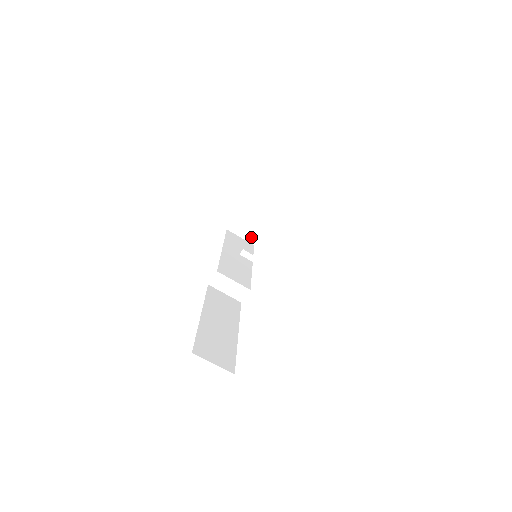
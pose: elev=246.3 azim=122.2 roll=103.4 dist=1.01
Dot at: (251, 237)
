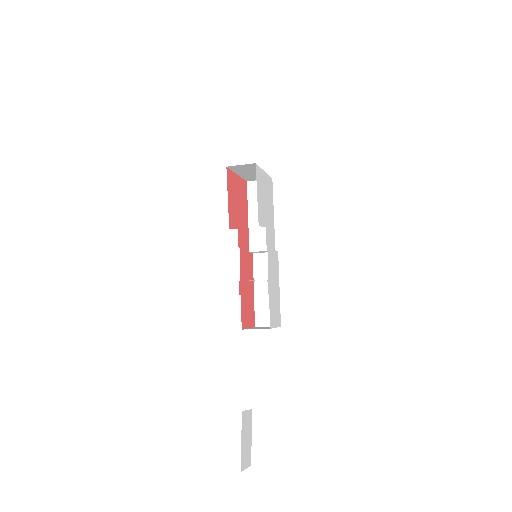
Dot at: occluded
